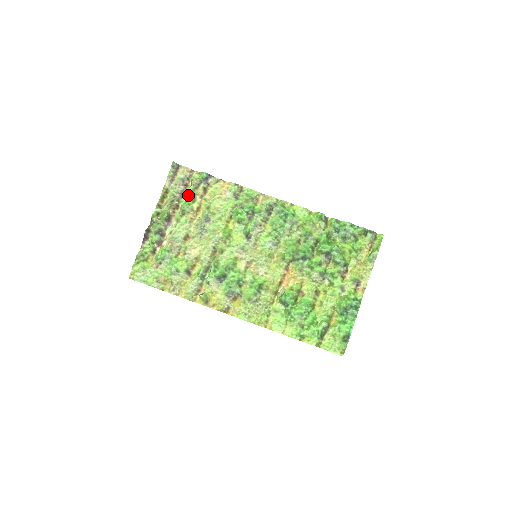
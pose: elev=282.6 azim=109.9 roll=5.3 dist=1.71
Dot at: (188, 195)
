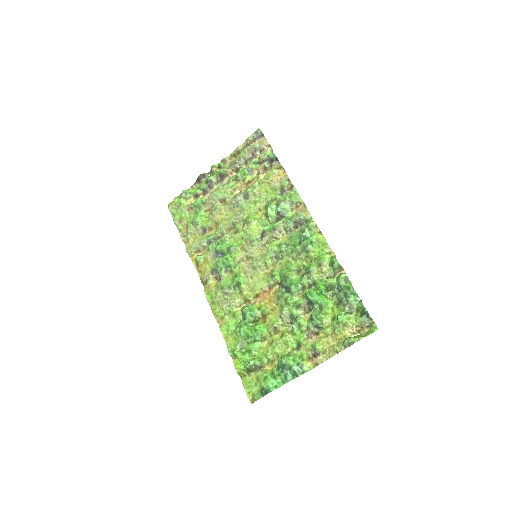
Dot at: (249, 165)
